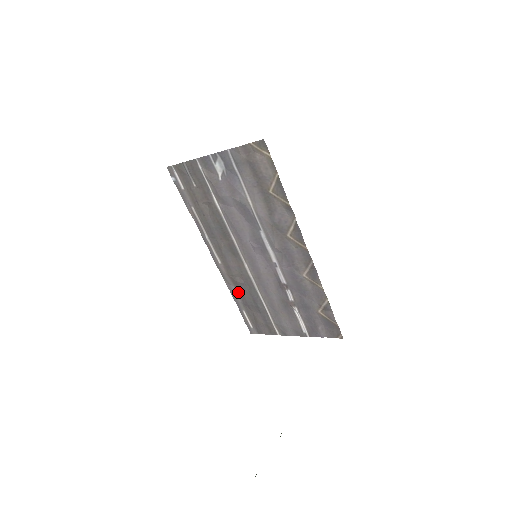
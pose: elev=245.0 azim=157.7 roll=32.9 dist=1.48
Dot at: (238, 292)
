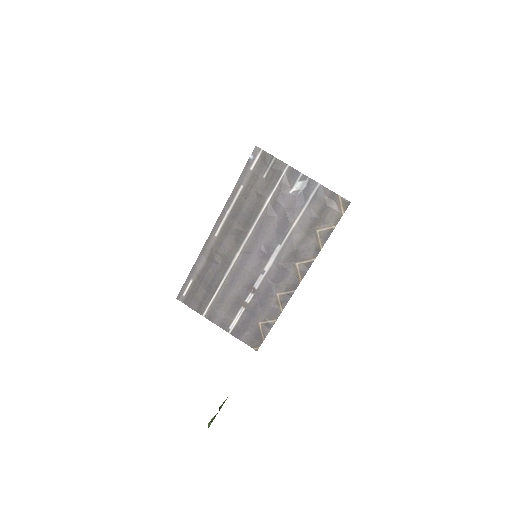
Dot at: (204, 265)
